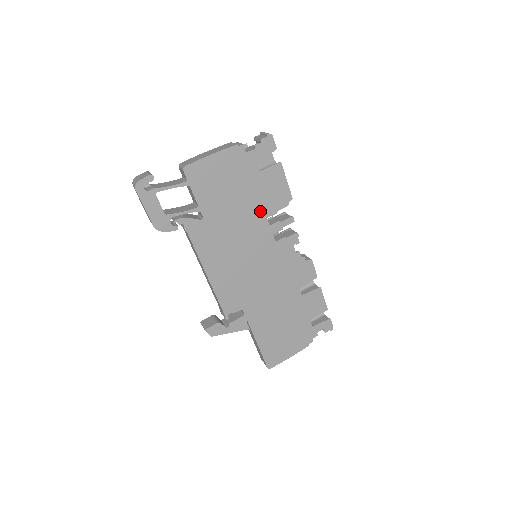
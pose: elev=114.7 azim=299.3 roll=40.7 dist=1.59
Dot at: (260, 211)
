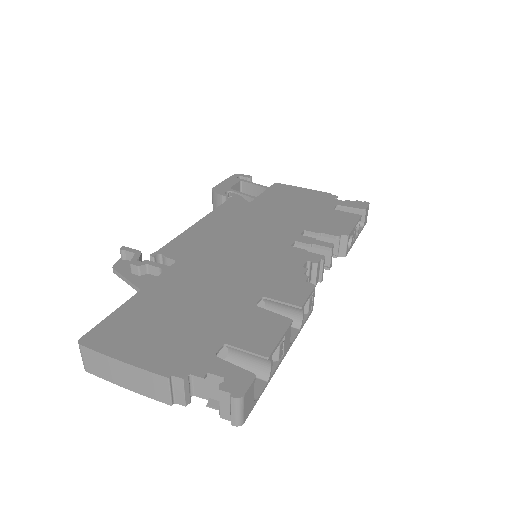
Dot at: (304, 224)
